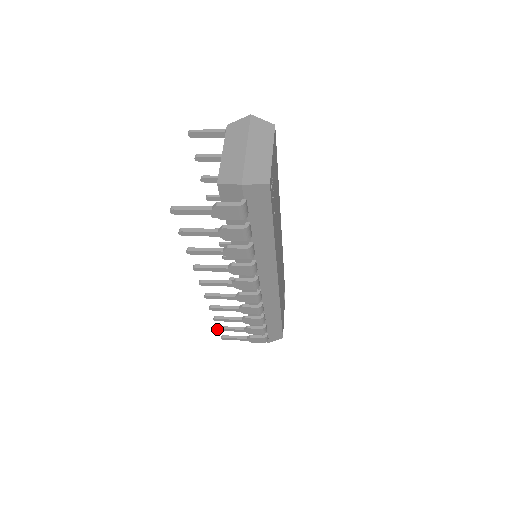
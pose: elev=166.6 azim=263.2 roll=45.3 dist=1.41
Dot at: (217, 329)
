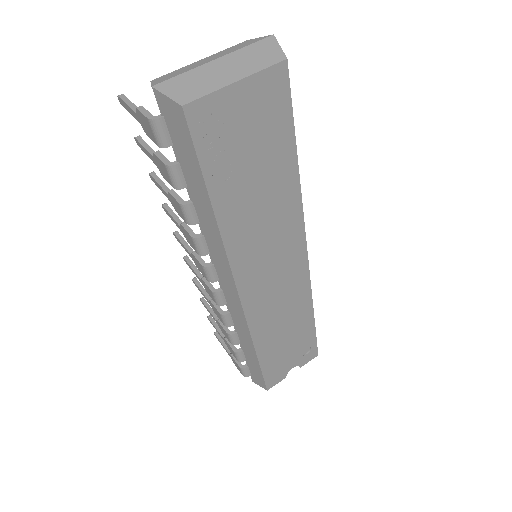
Dot at: (207, 316)
